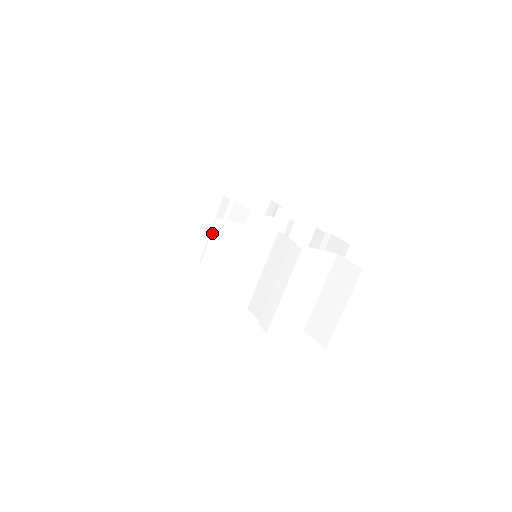
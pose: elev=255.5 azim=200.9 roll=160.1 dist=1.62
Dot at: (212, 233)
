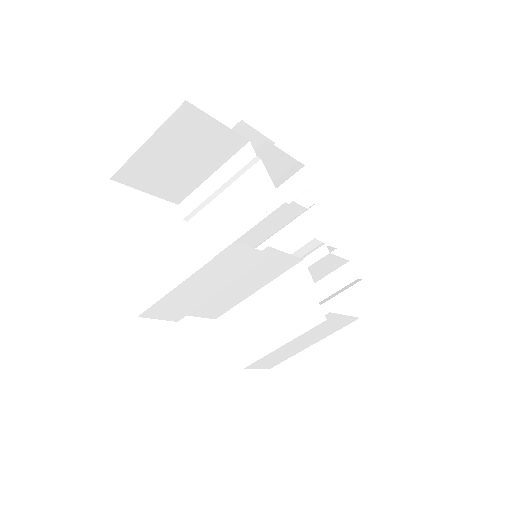
Dot at: (217, 255)
